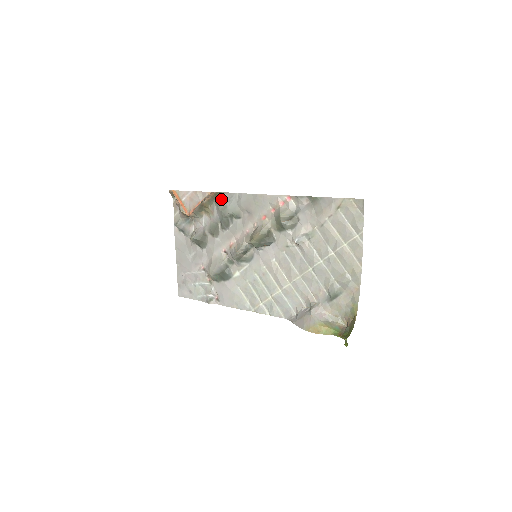
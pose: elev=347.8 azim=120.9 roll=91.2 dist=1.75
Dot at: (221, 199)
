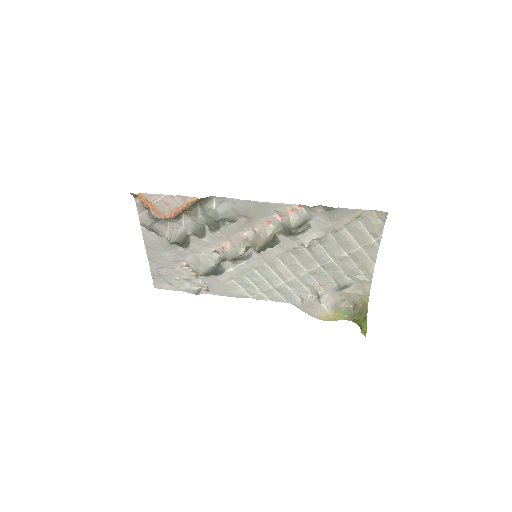
Dot at: (208, 203)
